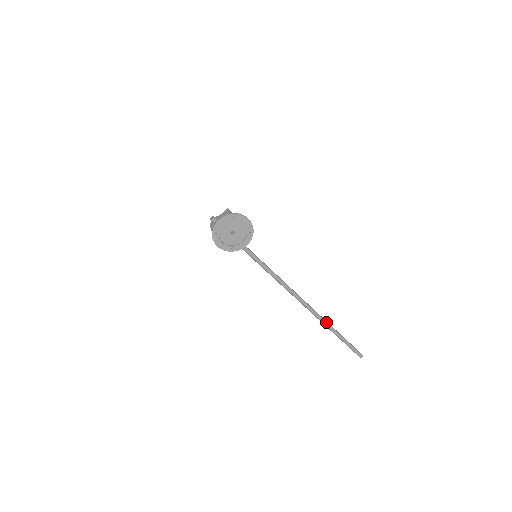
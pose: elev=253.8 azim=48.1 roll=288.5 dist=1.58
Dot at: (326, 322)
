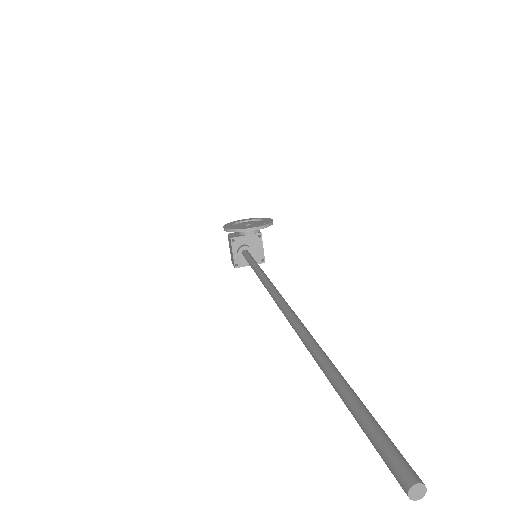
Dot at: (314, 339)
